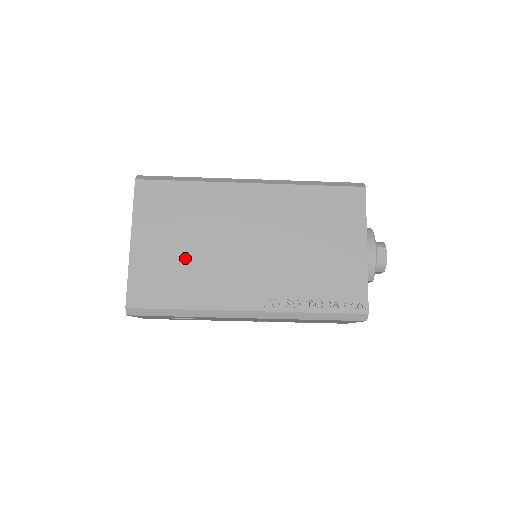
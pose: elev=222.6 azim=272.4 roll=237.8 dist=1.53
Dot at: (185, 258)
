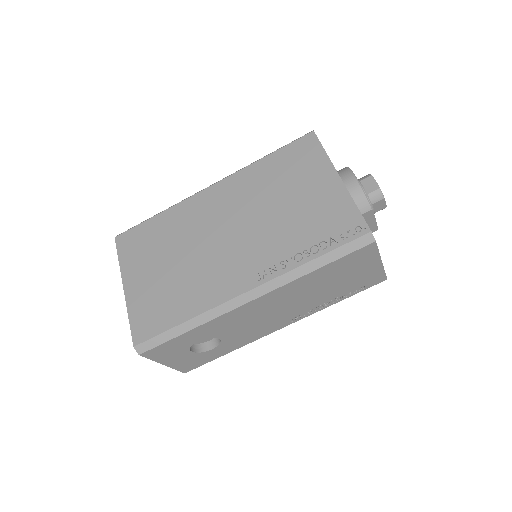
Dot at: (173, 276)
